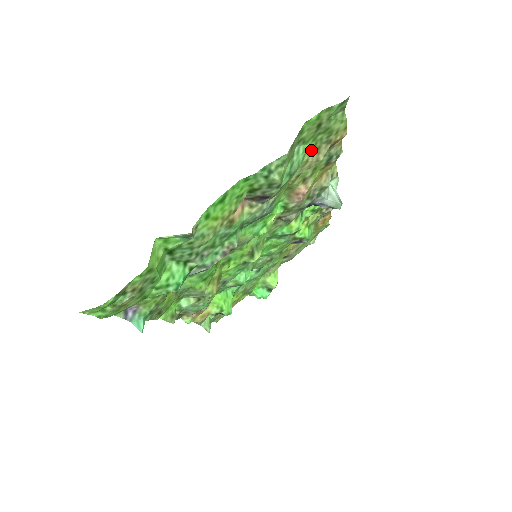
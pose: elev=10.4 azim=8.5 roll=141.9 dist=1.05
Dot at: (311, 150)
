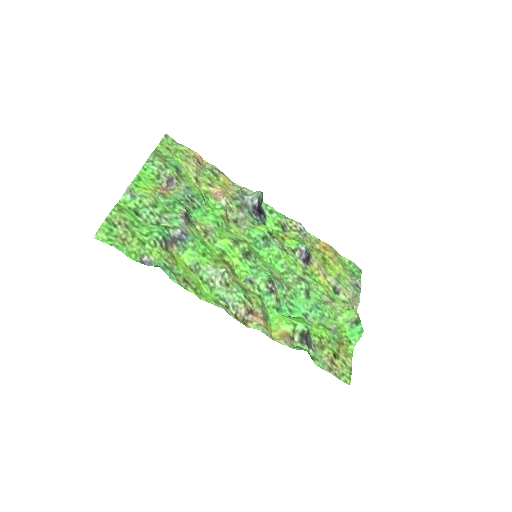
Dot at: (182, 162)
